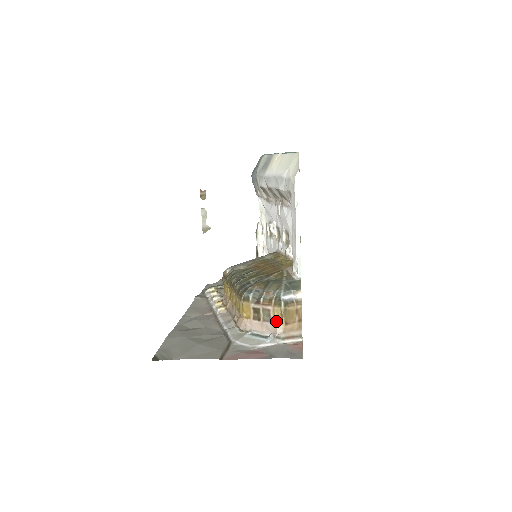
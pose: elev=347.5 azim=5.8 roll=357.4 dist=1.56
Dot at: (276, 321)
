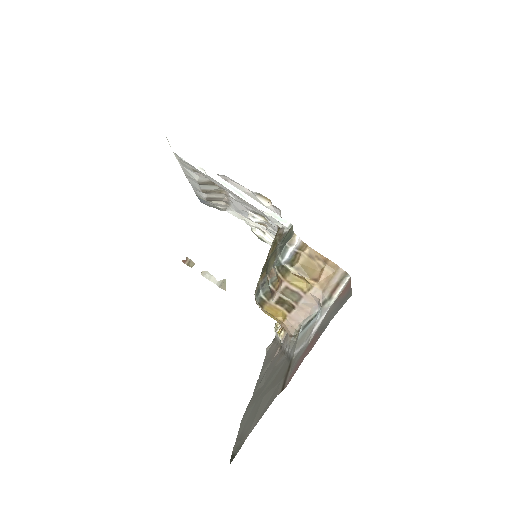
Dot at: (305, 289)
